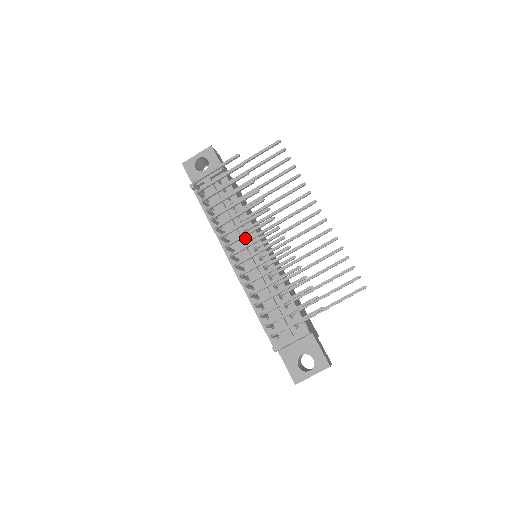
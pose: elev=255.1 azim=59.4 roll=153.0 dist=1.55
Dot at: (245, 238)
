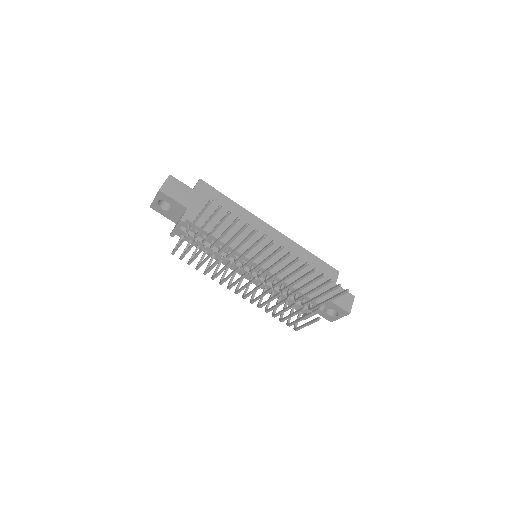
Dot at: occluded
